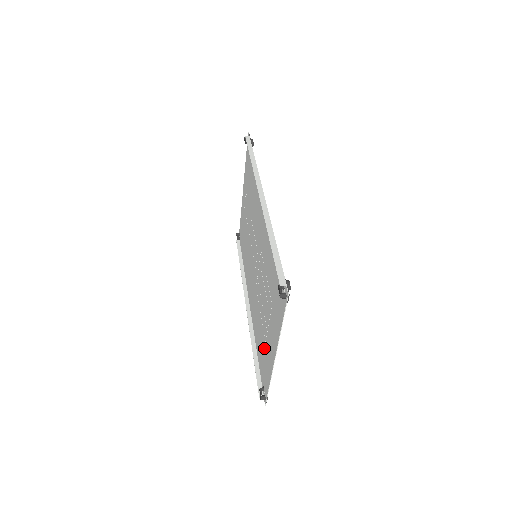
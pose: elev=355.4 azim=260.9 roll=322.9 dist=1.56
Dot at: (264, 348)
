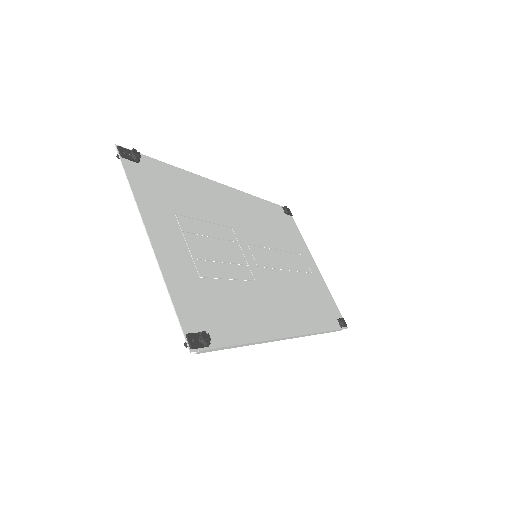
Dot at: (204, 290)
